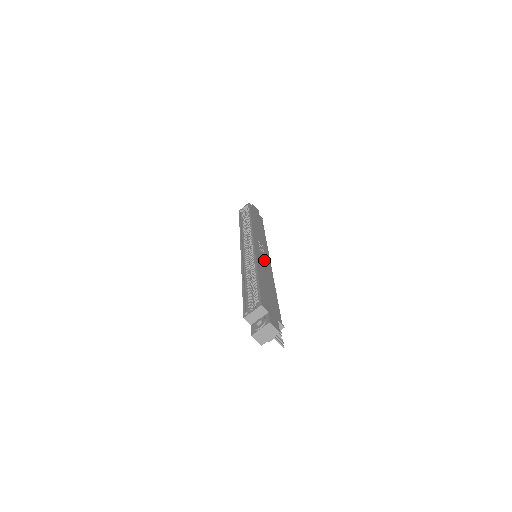
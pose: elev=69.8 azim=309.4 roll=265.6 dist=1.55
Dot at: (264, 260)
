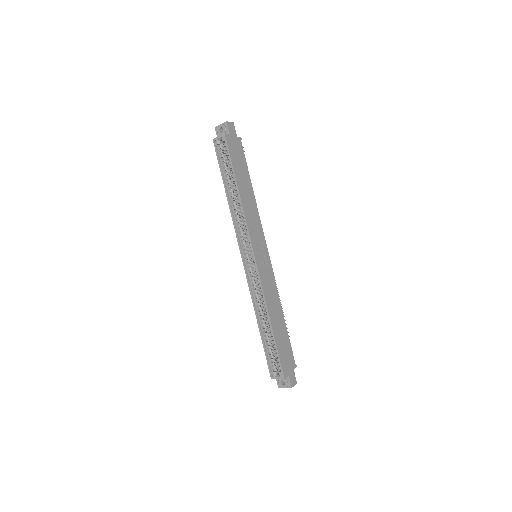
Dot at: (268, 278)
